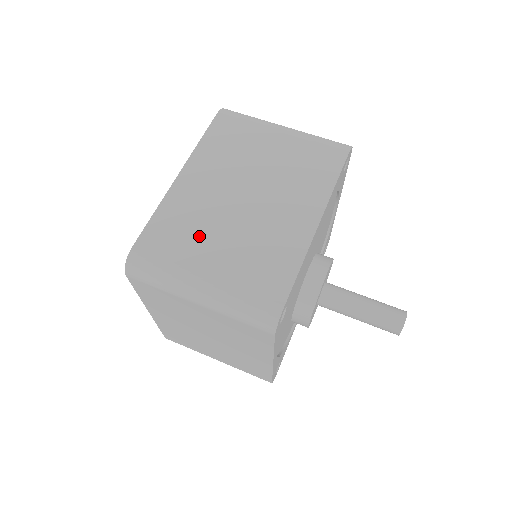
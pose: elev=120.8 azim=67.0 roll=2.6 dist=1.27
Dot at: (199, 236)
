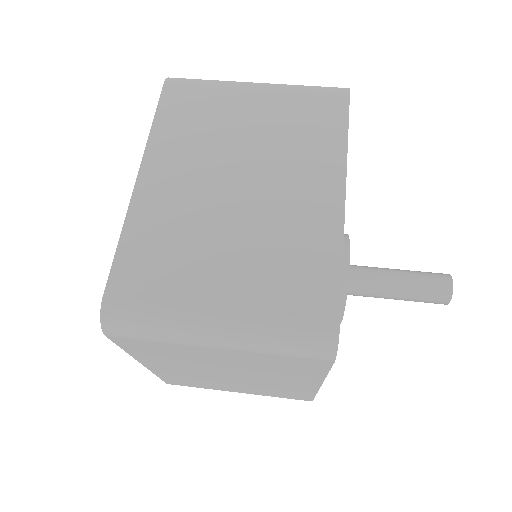
Dot at: (192, 254)
